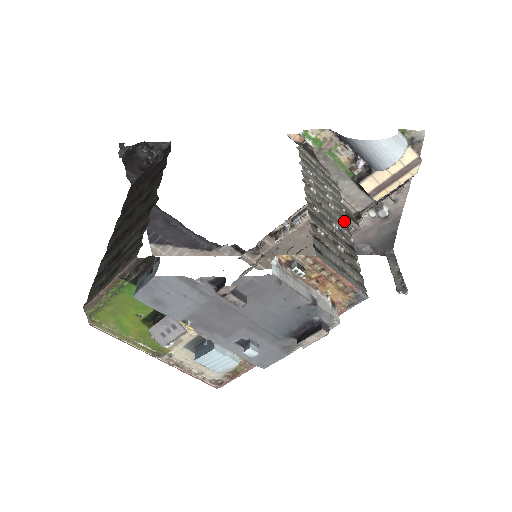
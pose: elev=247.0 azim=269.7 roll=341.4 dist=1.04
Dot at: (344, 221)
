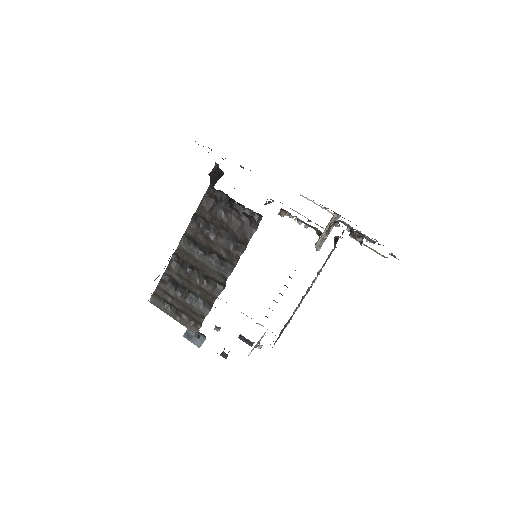
Dot at: occluded
